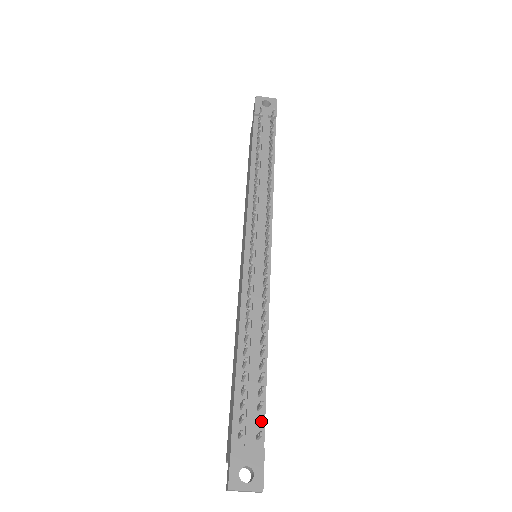
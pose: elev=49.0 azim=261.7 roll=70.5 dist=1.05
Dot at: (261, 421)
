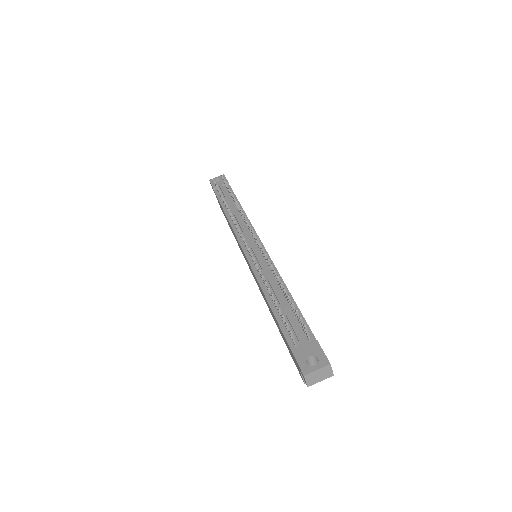
Dot at: (302, 321)
